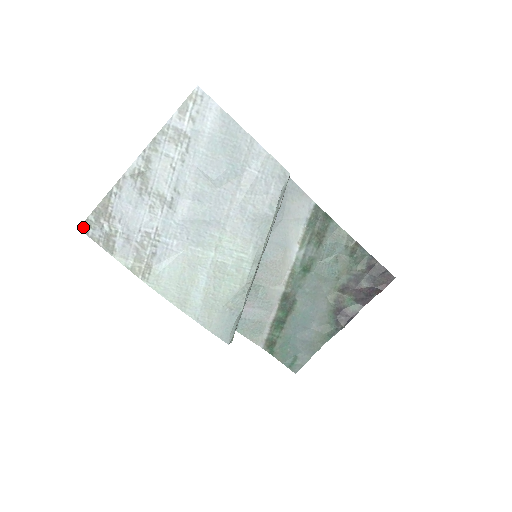
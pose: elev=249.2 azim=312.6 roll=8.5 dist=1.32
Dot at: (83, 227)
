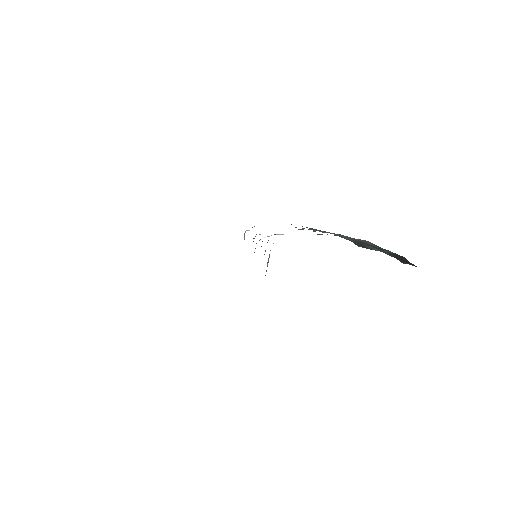
Dot at: occluded
